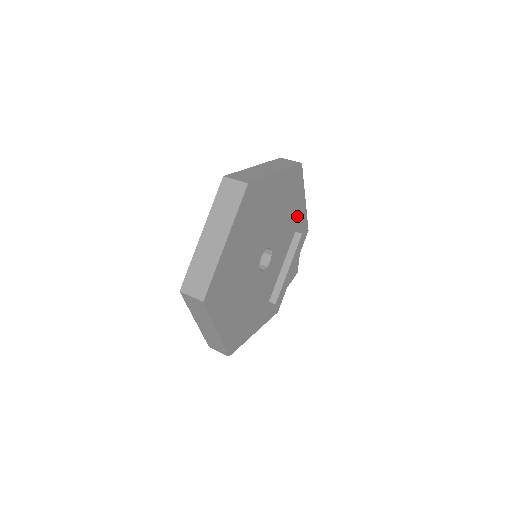
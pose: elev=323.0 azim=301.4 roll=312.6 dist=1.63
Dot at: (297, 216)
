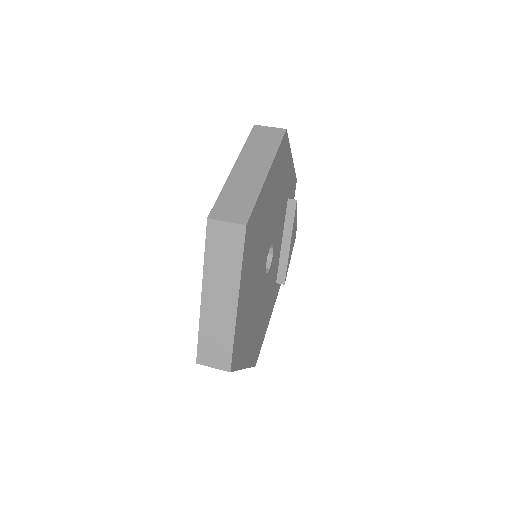
Dot at: (287, 183)
